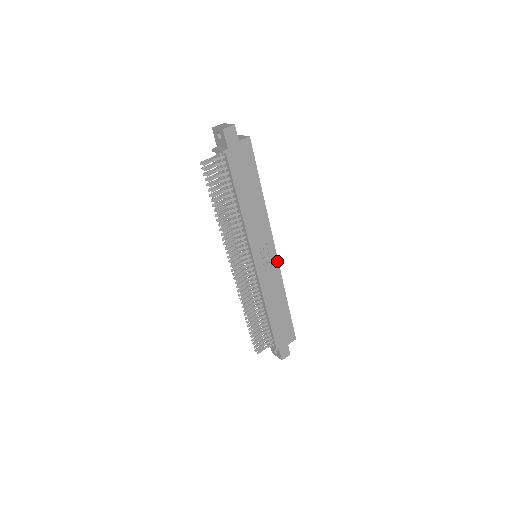
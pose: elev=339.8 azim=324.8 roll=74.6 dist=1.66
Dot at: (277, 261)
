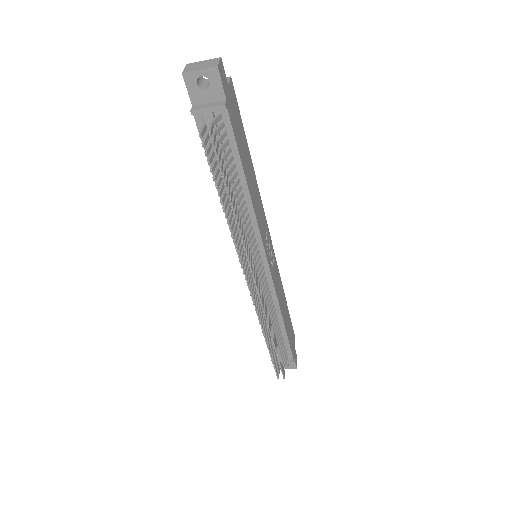
Dot at: (273, 251)
